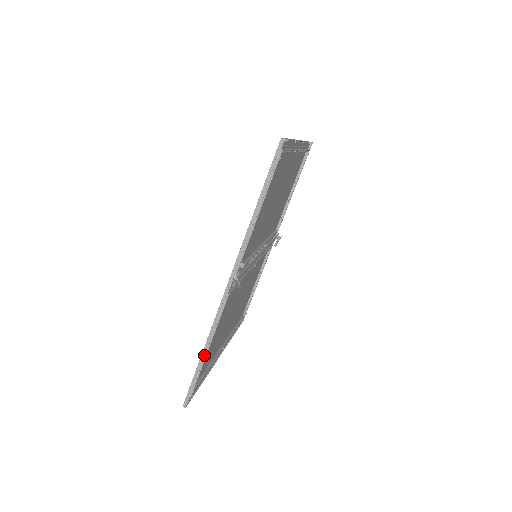
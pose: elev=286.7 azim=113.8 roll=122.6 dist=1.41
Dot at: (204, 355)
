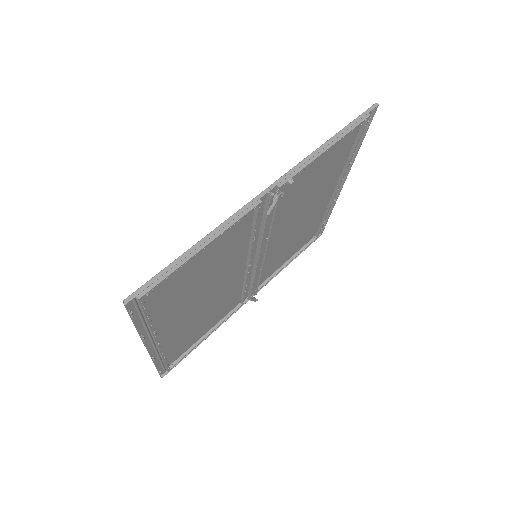
Dot at: (197, 246)
